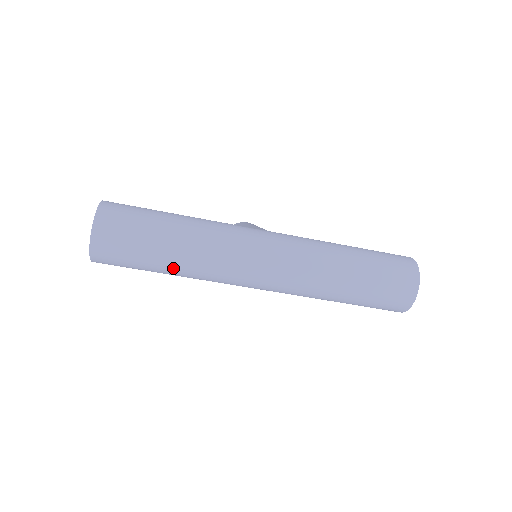
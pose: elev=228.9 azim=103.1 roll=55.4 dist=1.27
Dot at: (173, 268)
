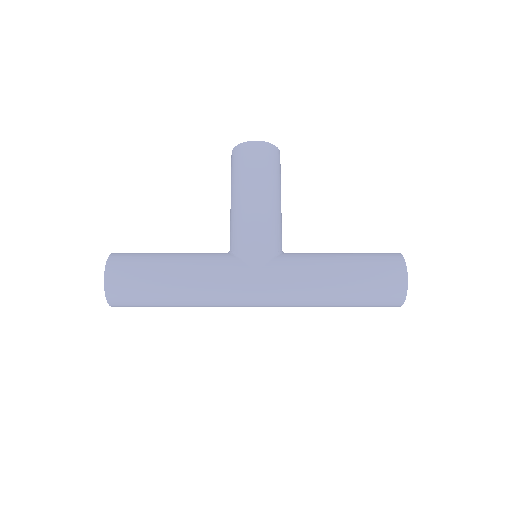
Dot at: occluded
